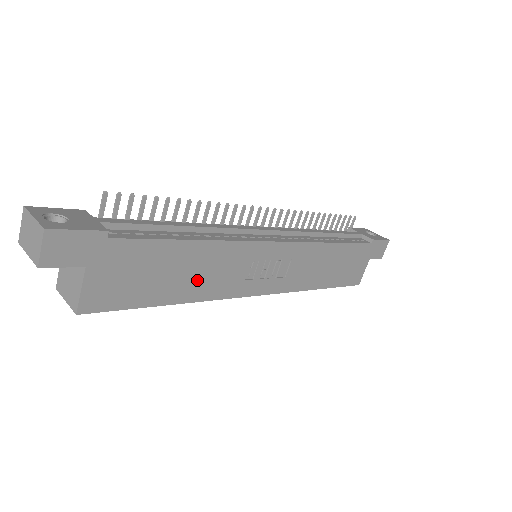
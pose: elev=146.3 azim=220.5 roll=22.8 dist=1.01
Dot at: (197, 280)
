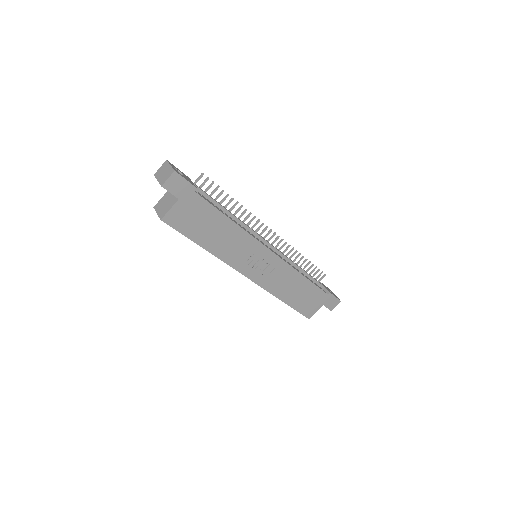
Dot at: (221, 243)
